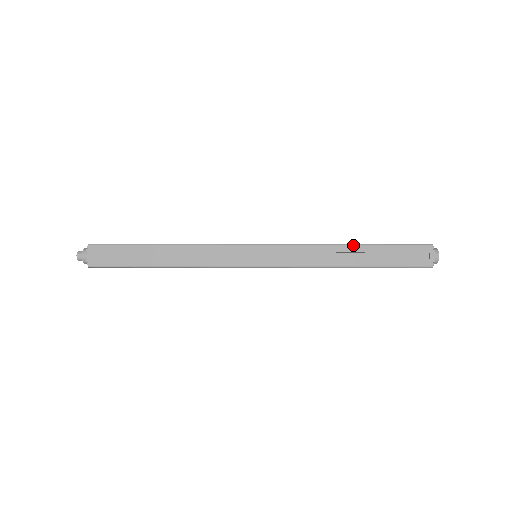
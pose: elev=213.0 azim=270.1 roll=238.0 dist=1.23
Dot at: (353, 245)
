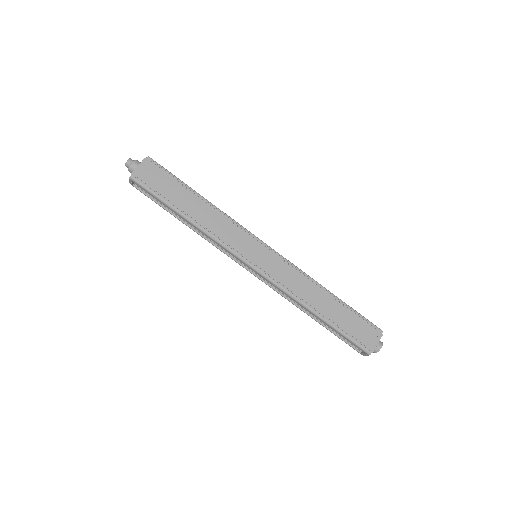
Dot at: occluded
